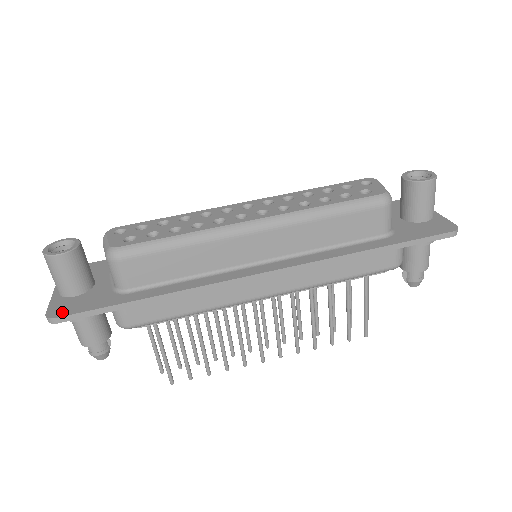
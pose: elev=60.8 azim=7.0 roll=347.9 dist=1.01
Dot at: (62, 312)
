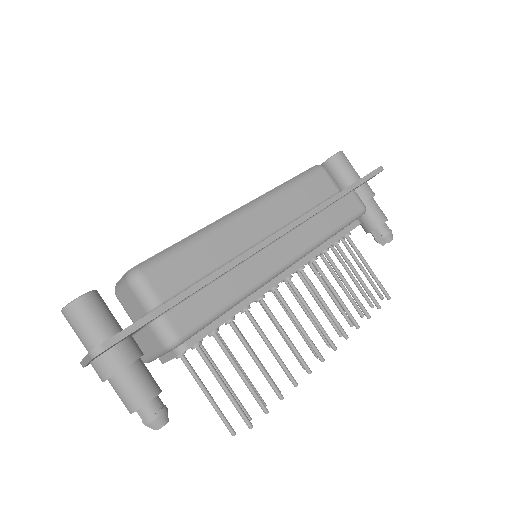
Dot at: (106, 341)
